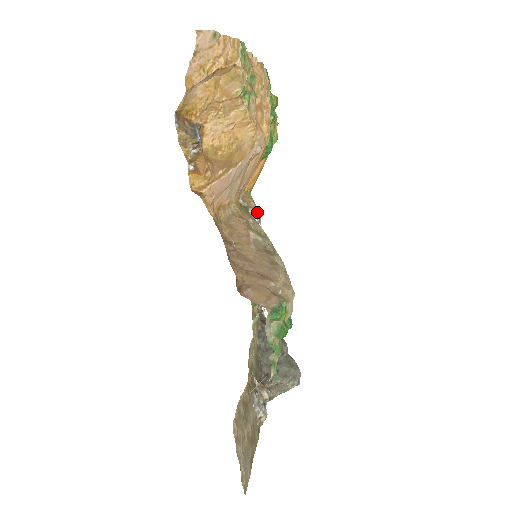
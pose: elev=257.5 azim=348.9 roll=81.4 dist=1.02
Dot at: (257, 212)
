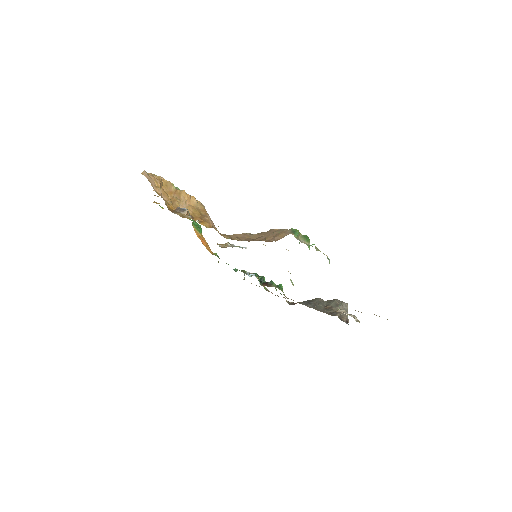
Dot at: (231, 245)
